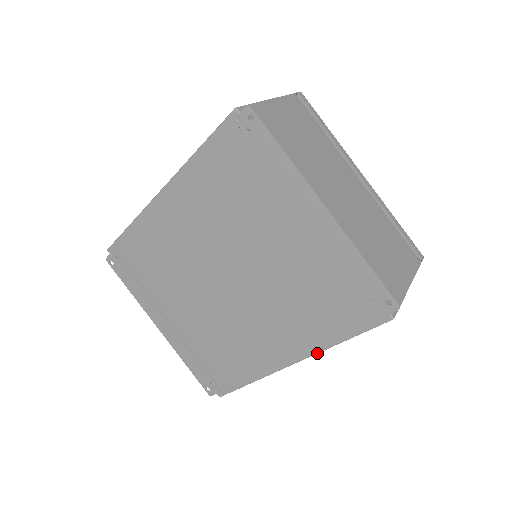
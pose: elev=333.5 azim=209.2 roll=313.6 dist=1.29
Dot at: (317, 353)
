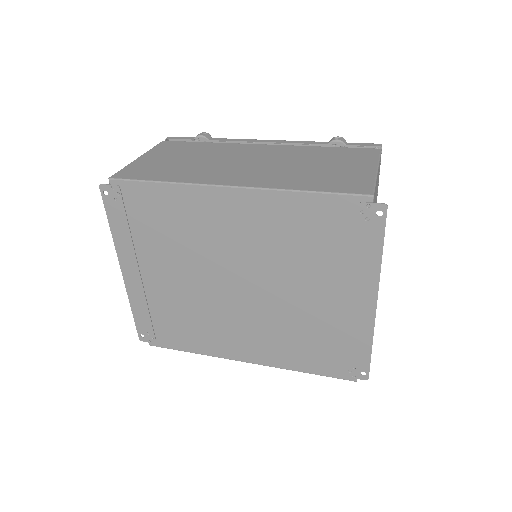
Dot at: (277, 367)
